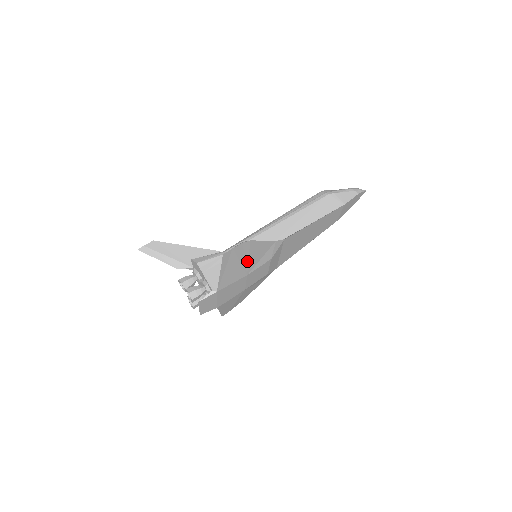
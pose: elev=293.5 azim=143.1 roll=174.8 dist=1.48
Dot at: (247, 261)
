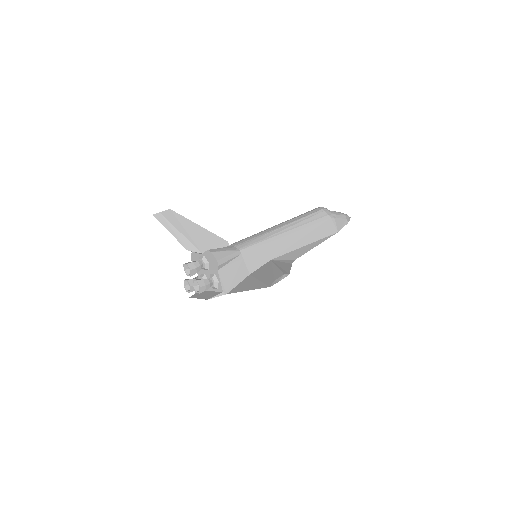
Dot at: occluded
